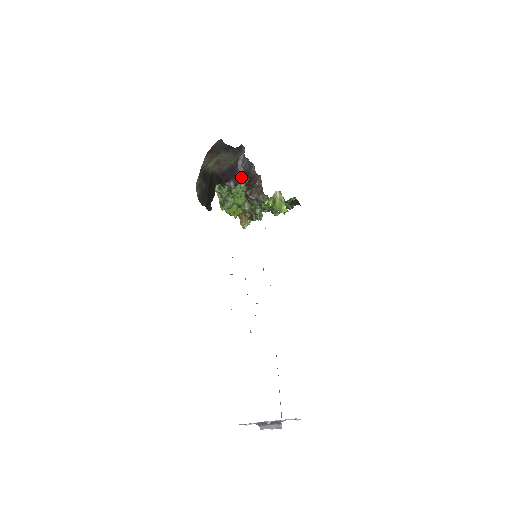
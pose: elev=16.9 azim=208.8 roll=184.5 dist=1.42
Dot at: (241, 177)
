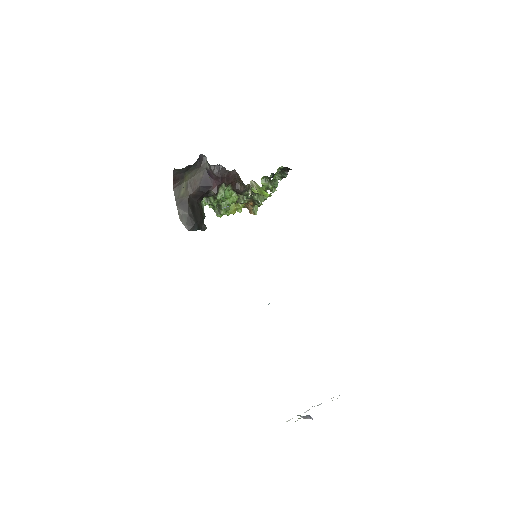
Dot at: (217, 182)
